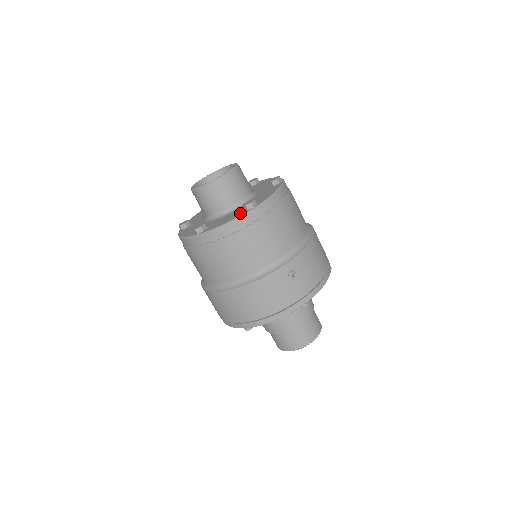
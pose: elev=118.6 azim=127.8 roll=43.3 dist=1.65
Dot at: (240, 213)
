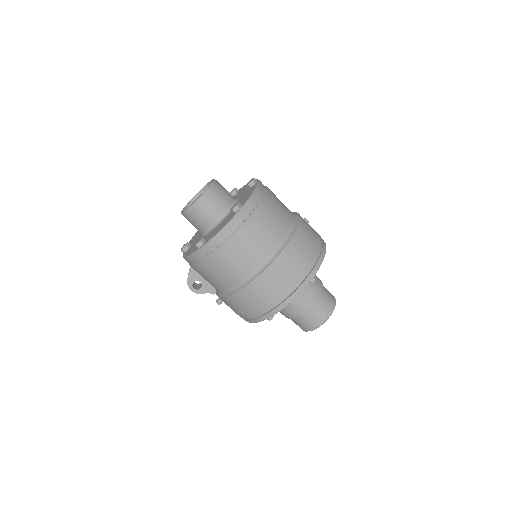
Dot at: (252, 187)
